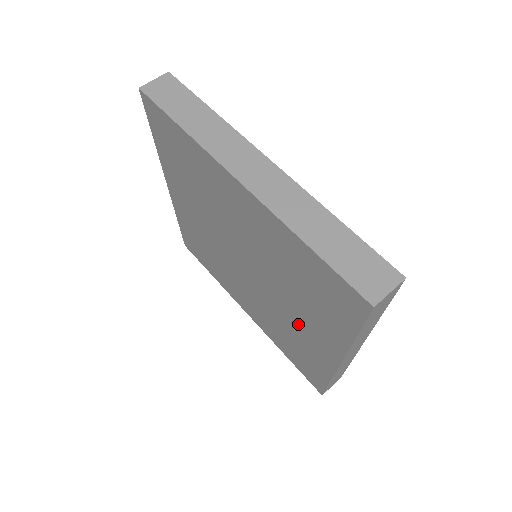
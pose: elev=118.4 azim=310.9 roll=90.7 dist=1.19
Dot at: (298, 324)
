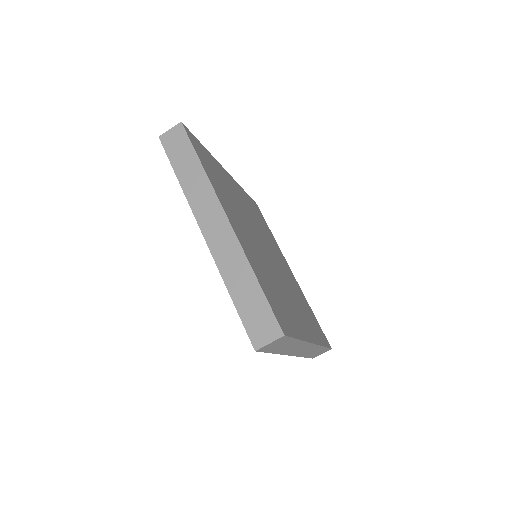
Dot at: occluded
